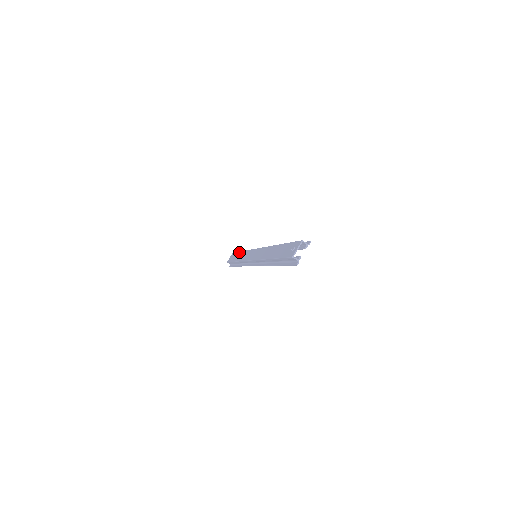
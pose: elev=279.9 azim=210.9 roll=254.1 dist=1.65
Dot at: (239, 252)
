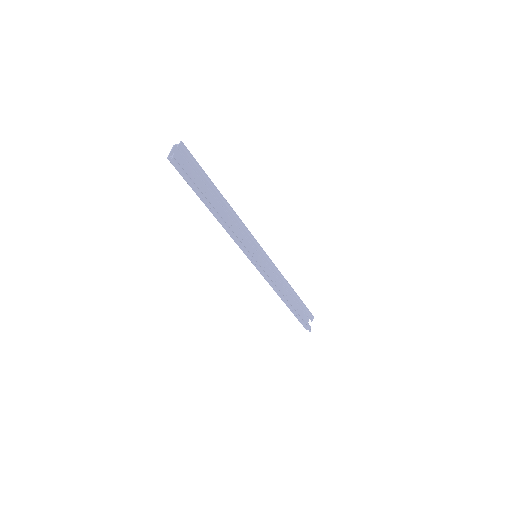
Dot at: (291, 298)
